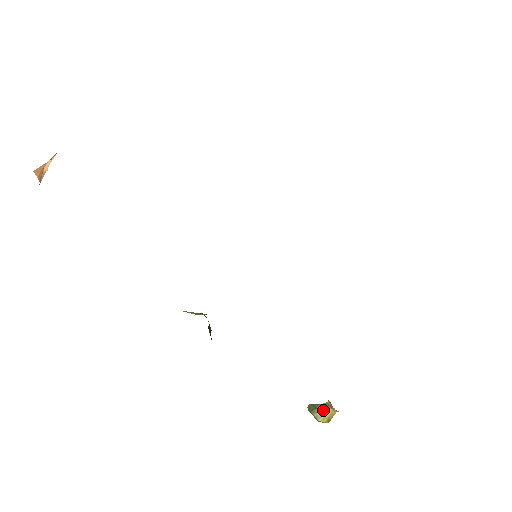
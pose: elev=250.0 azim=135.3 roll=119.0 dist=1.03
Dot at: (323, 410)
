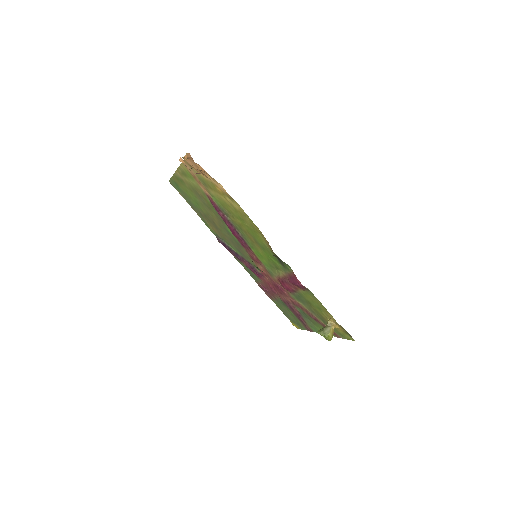
Dot at: (328, 328)
